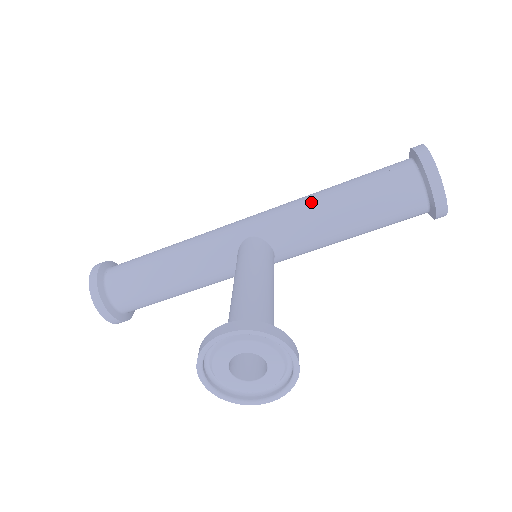
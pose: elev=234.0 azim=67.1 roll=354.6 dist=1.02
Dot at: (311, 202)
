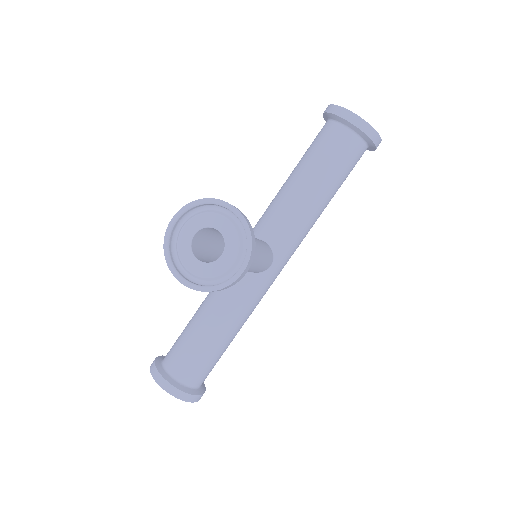
Dot at: (276, 195)
